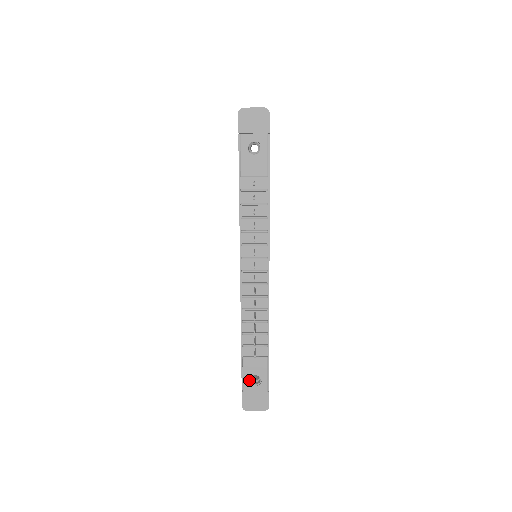
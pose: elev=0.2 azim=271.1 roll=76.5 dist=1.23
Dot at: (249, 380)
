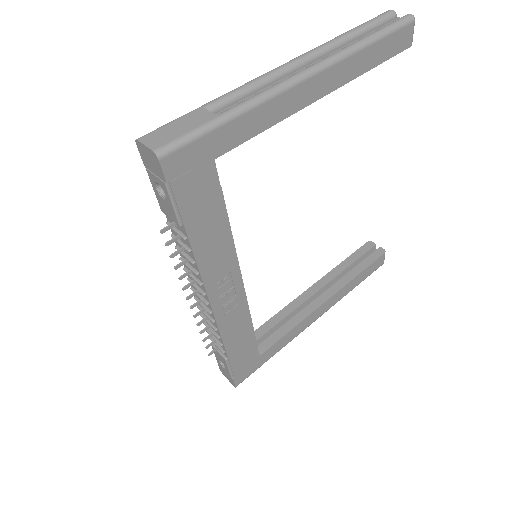
Dot at: (219, 360)
